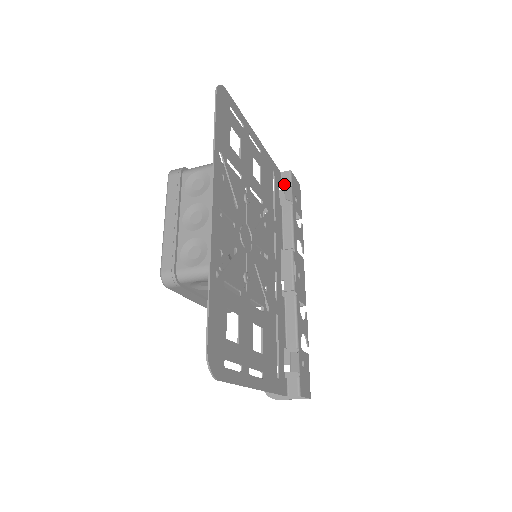
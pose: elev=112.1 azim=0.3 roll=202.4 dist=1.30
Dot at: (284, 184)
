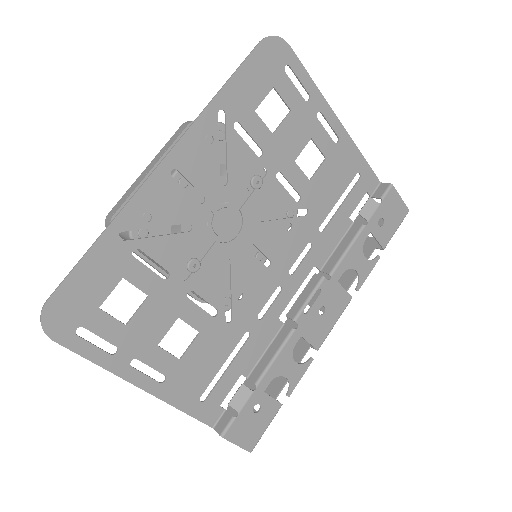
Dot at: occluded
